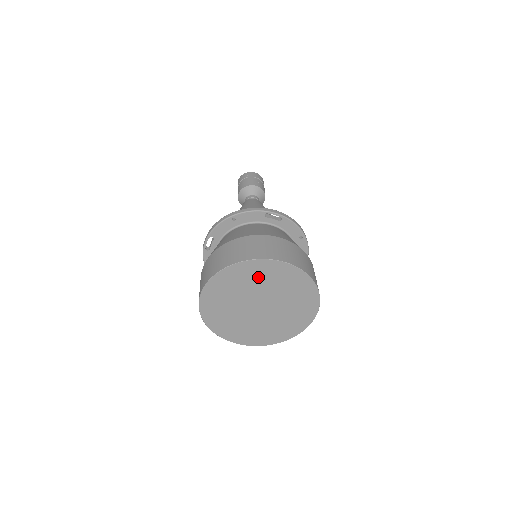
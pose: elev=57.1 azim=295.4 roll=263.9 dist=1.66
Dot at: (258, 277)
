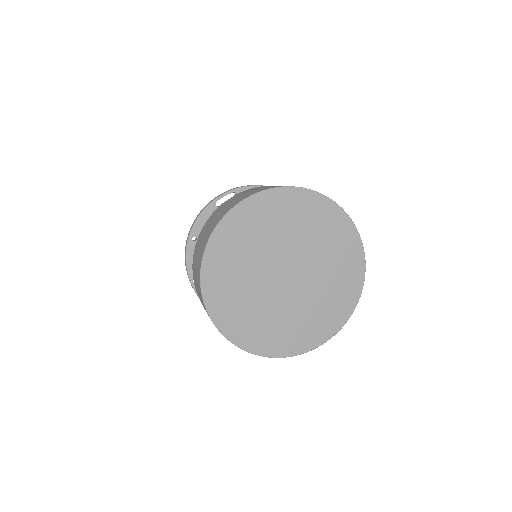
Dot at: (246, 241)
